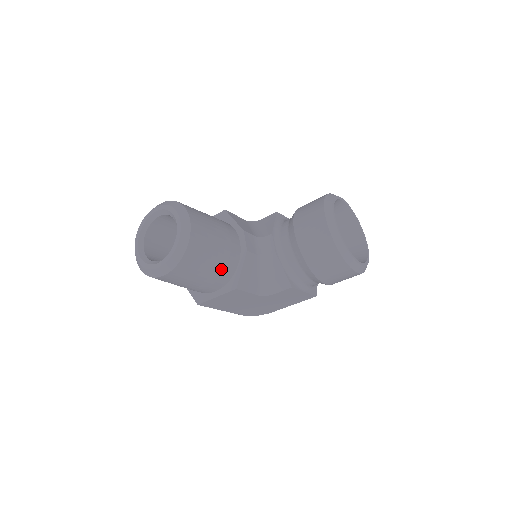
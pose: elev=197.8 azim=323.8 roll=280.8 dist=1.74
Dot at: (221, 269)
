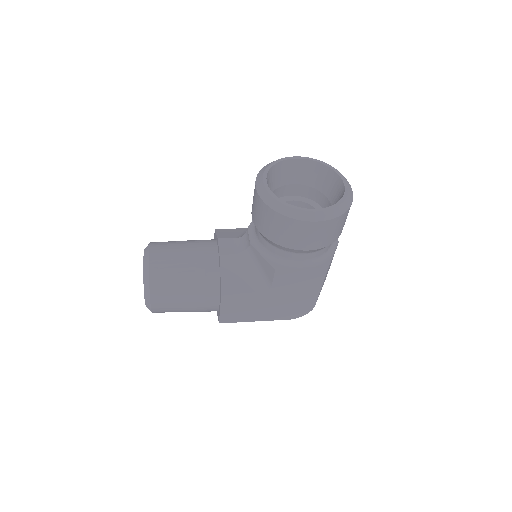
Dot at: (200, 282)
